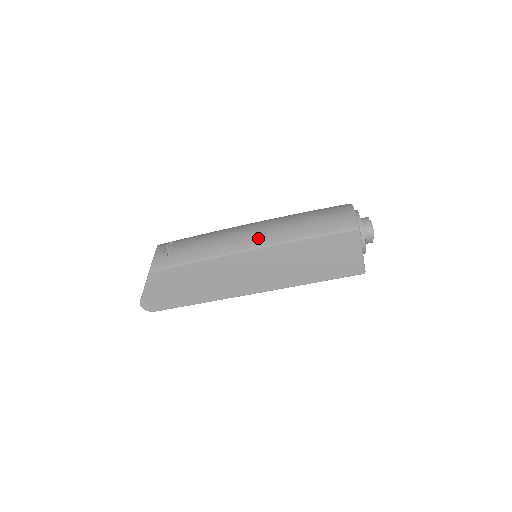
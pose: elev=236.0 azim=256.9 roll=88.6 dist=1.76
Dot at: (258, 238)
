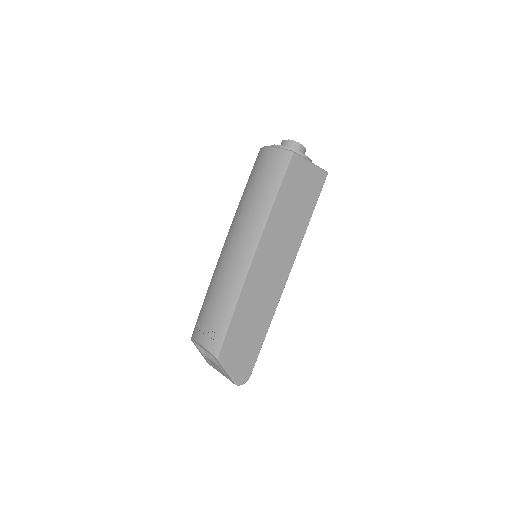
Dot at: (247, 243)
